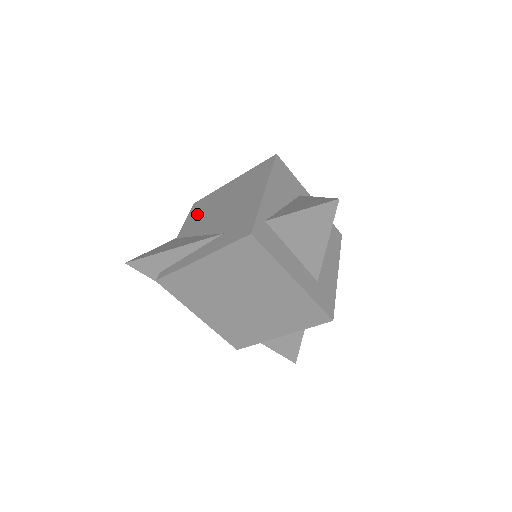
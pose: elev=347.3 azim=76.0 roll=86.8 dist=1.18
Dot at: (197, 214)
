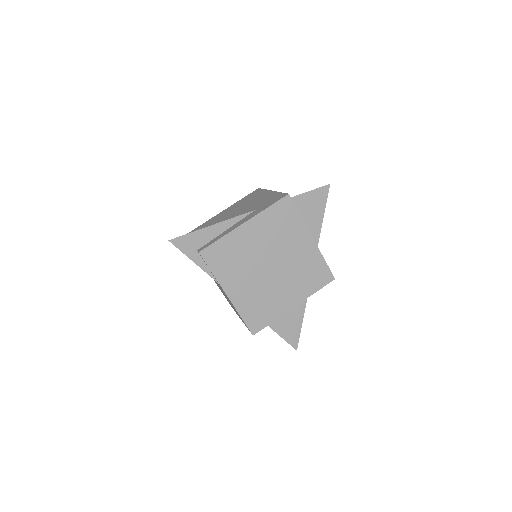
Dot at: occluded
